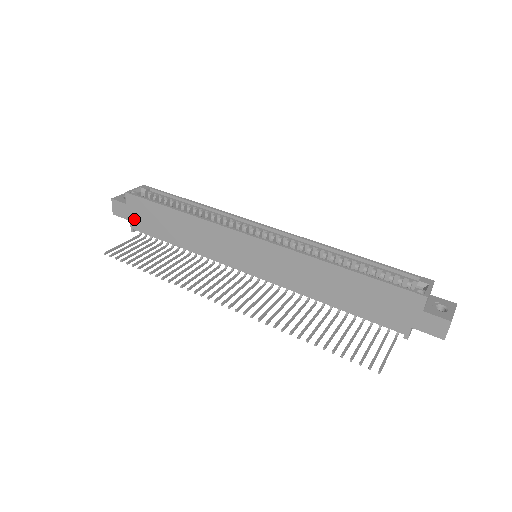
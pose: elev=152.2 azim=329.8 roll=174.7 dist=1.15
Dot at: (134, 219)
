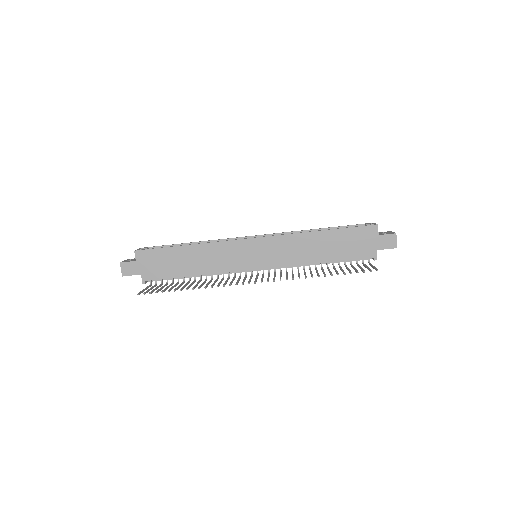
Dot at: (145, 271)
